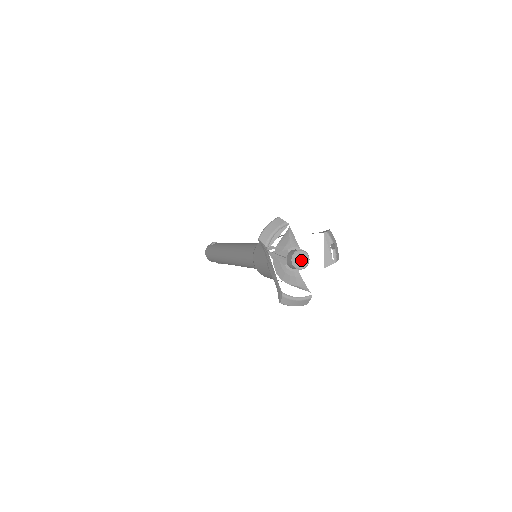
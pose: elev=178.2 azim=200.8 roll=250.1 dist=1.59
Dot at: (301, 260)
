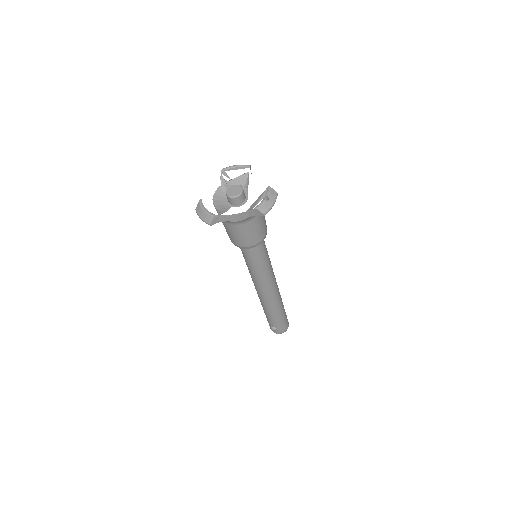
Dot at: (234, 191)
